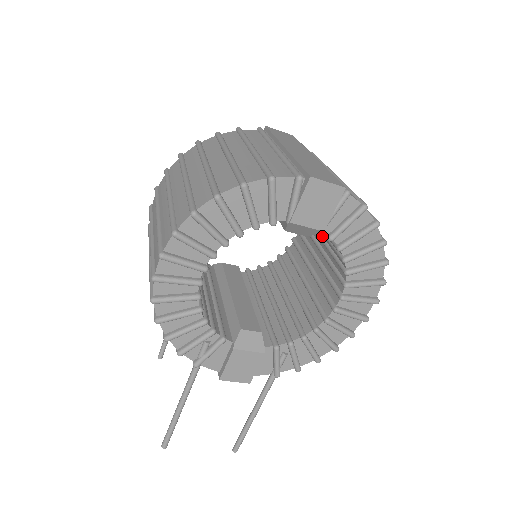
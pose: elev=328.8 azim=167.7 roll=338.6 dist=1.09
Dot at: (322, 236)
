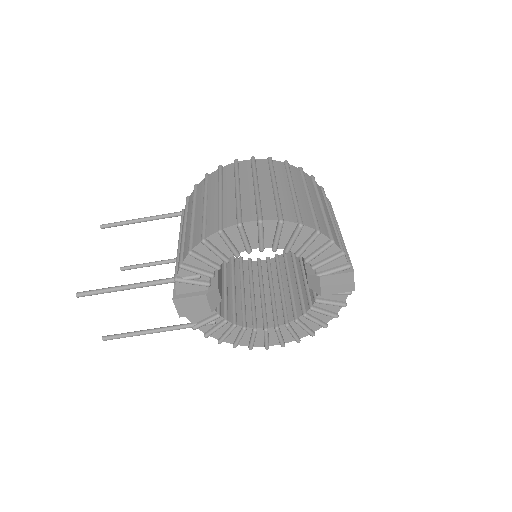
Dot at: (292, 284)
